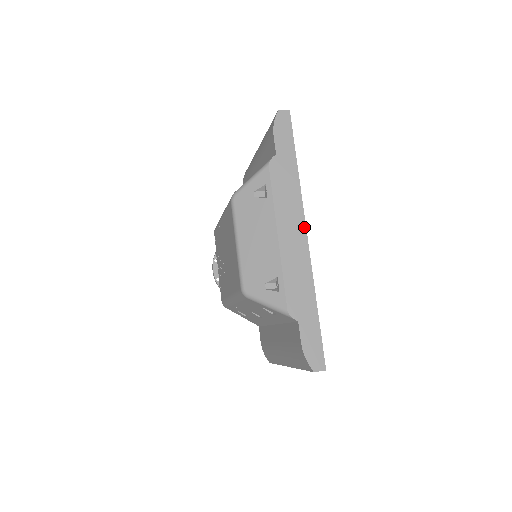
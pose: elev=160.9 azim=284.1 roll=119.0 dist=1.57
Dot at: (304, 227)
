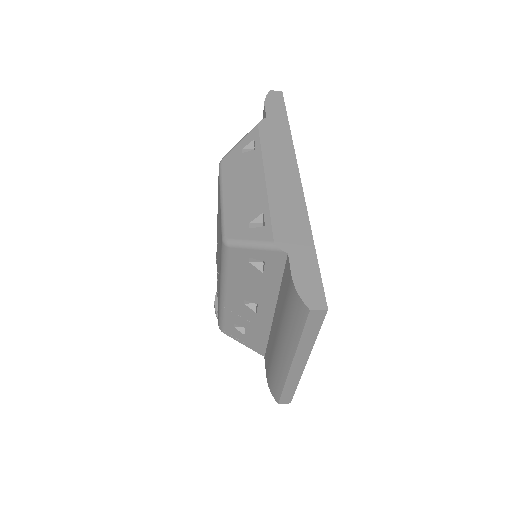
Dot at: (296, 171)
